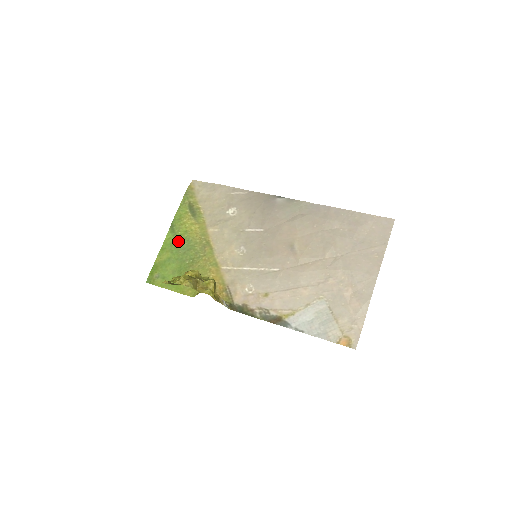
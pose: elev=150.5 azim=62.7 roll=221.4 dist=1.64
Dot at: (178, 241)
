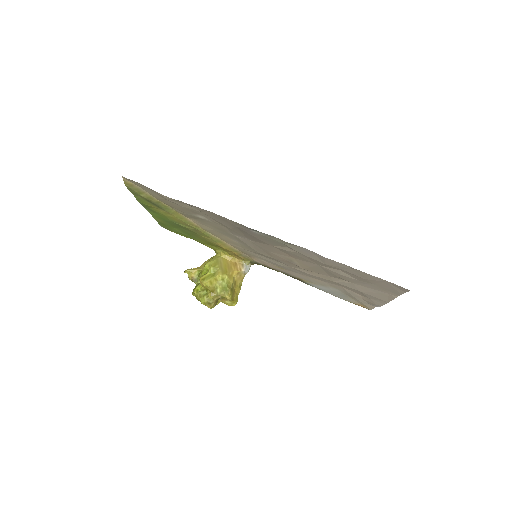
Dot at: (164, 219)
